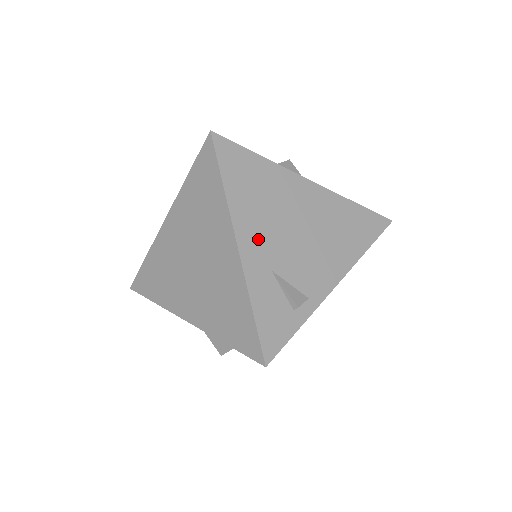
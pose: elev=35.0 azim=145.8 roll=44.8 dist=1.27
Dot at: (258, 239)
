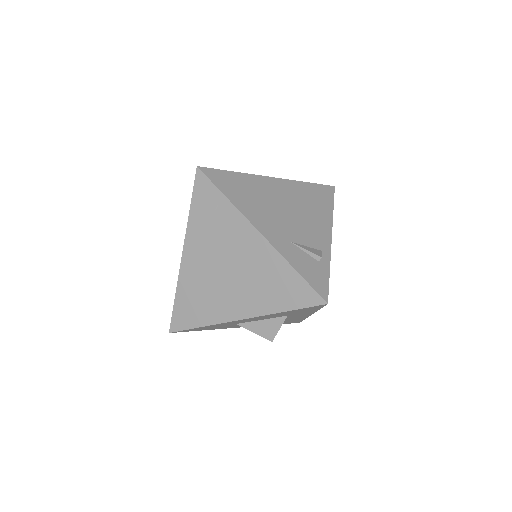
Dot at: (269, 225)
